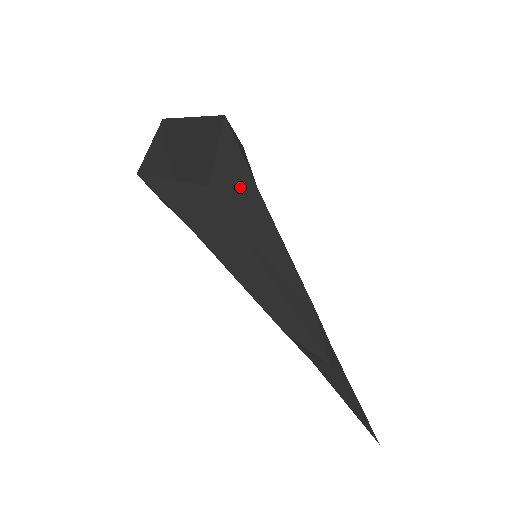
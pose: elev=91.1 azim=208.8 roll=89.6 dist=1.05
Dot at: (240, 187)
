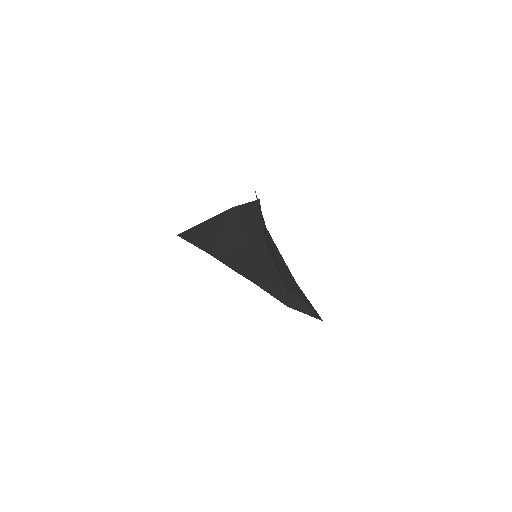
Dot at: (235, 250)
